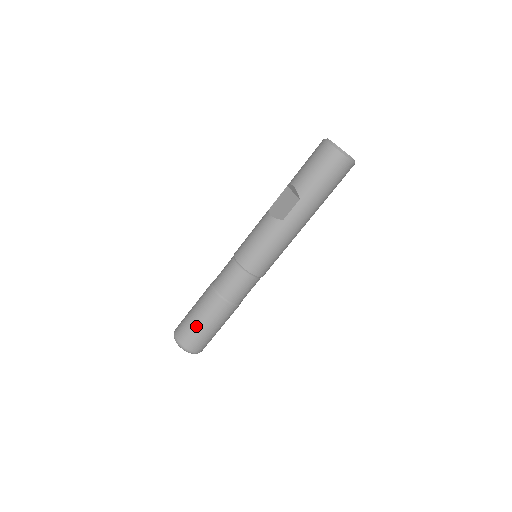
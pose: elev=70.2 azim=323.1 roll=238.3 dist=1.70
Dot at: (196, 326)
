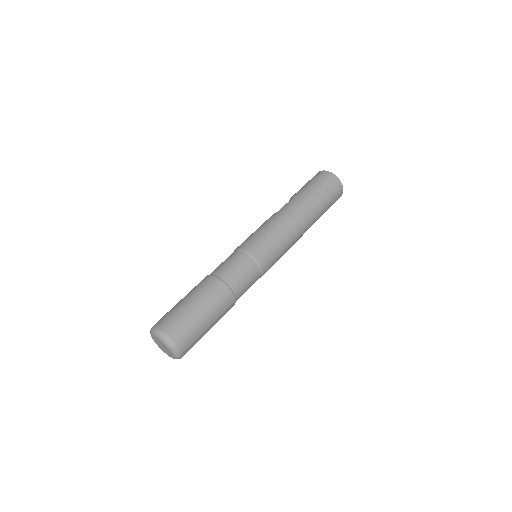
Dot at: (177, 305)
